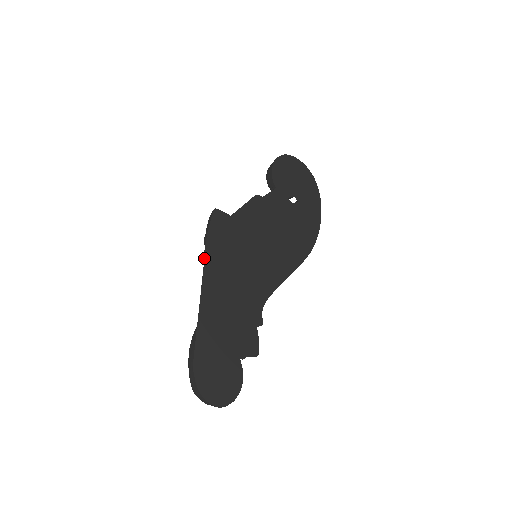
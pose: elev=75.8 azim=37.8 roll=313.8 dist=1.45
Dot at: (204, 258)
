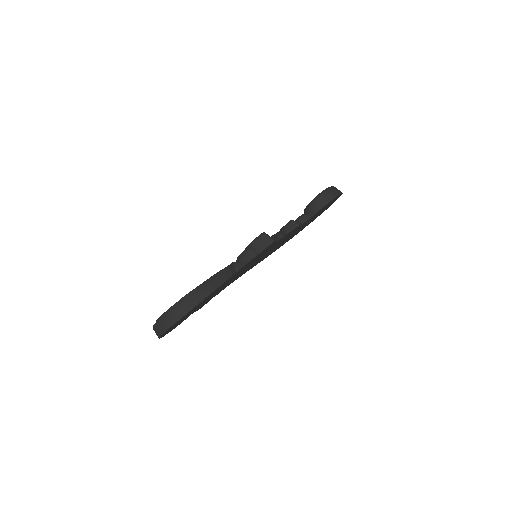
Dot at: occluded
